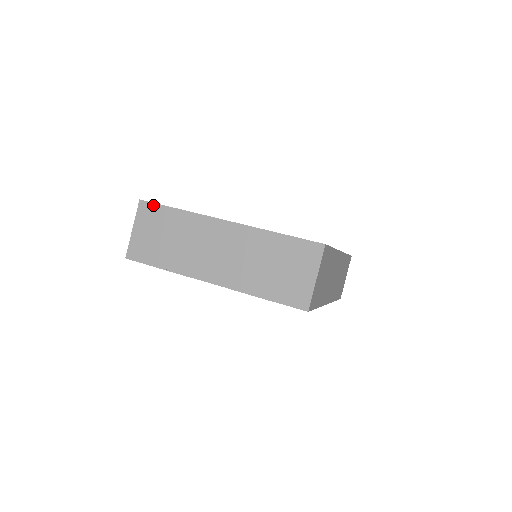
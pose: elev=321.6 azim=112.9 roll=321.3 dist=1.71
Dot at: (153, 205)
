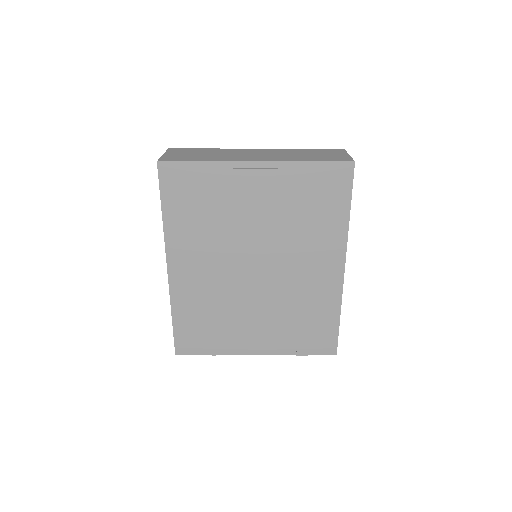
Dot at: (183, 149)
